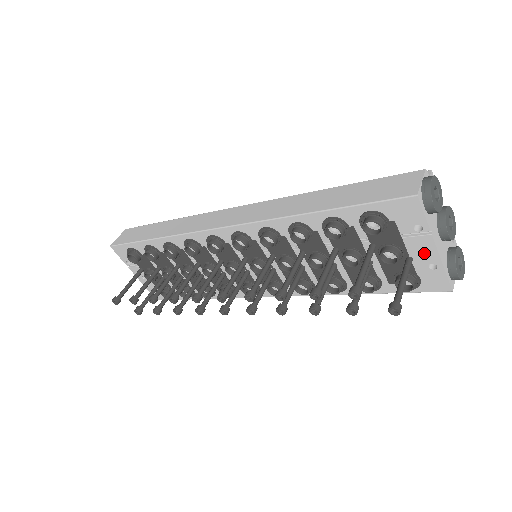
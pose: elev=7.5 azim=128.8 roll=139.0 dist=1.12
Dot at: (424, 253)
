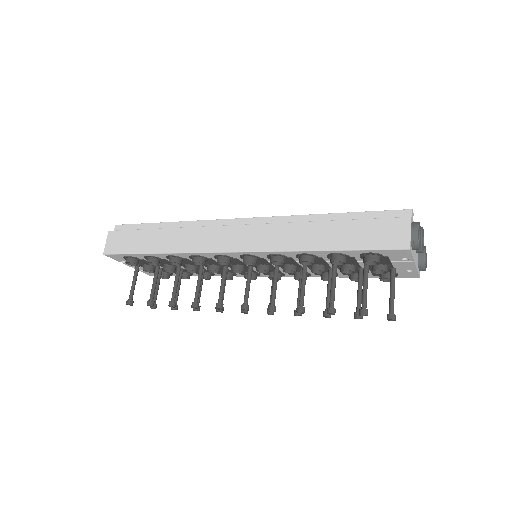
Dot at: (405, 267)
